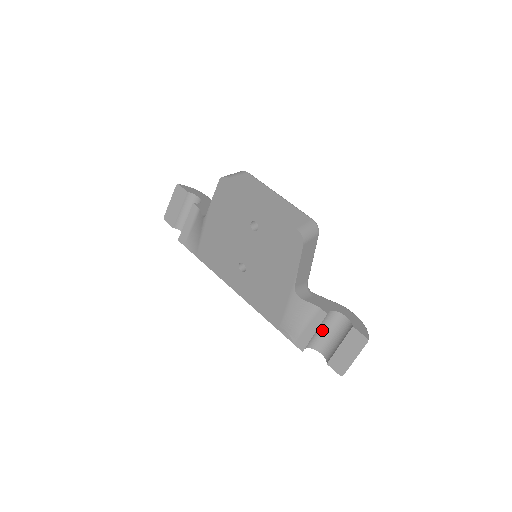
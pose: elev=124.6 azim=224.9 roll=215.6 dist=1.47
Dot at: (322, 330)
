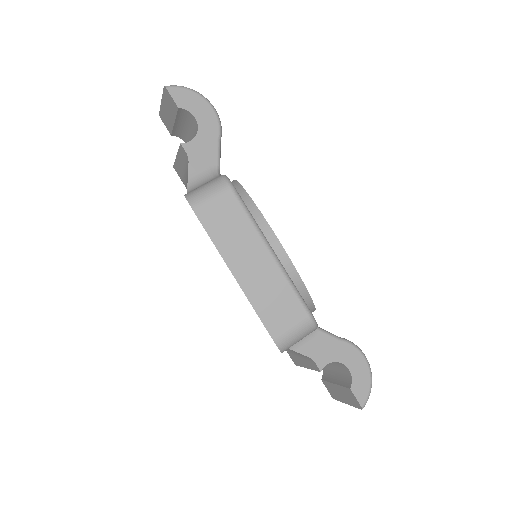
Dot at: occluded
